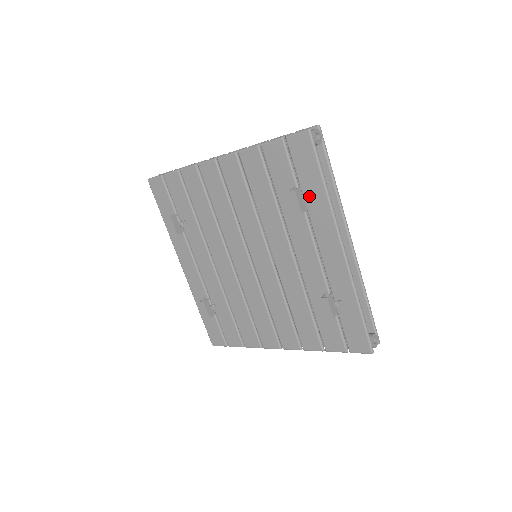
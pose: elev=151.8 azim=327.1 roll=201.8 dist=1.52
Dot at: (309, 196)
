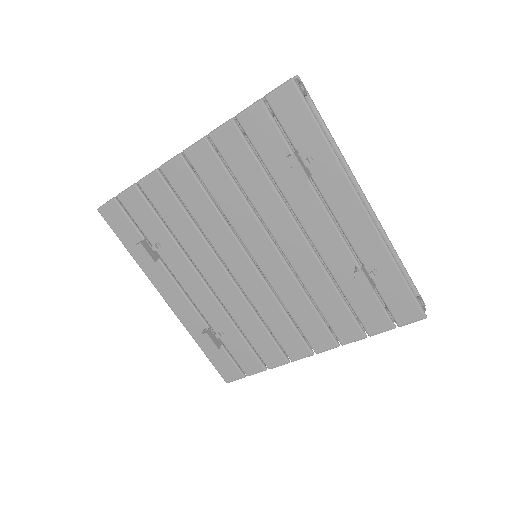
Dot at: (310, 158)
